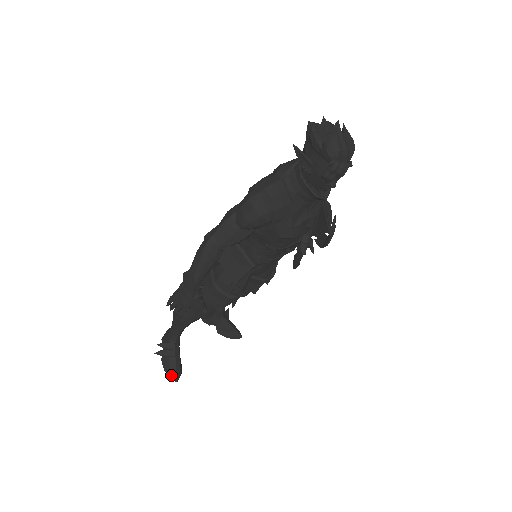
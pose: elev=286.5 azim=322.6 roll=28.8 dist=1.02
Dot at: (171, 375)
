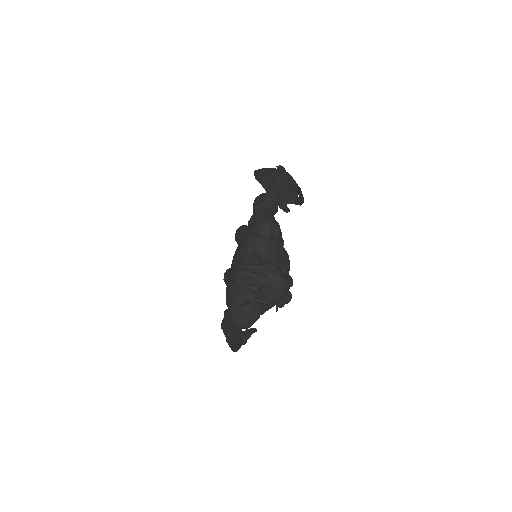
Dot at: occluded
